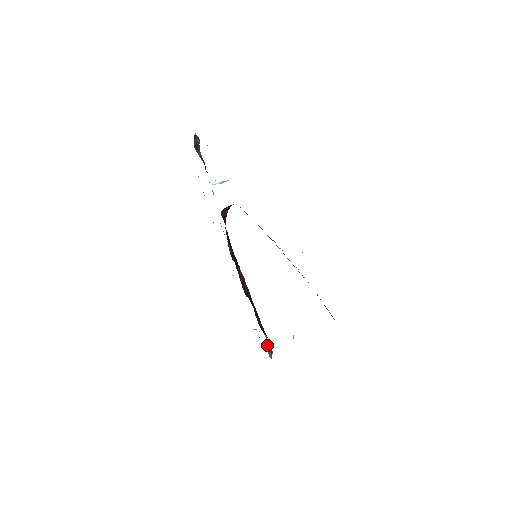
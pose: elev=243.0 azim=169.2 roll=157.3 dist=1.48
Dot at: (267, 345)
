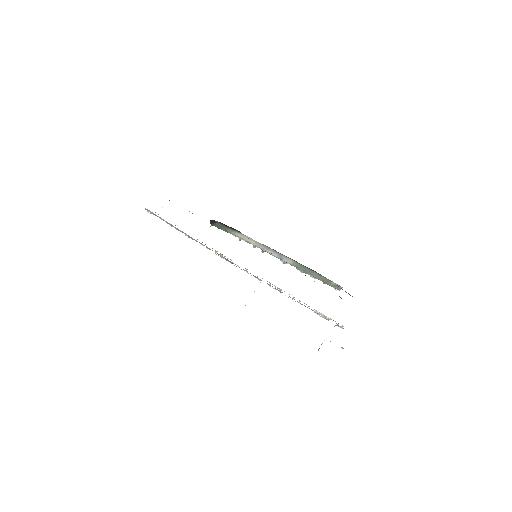
Dot at: occluded
